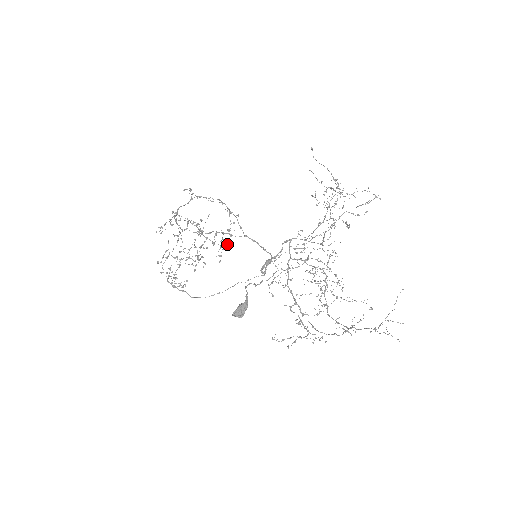
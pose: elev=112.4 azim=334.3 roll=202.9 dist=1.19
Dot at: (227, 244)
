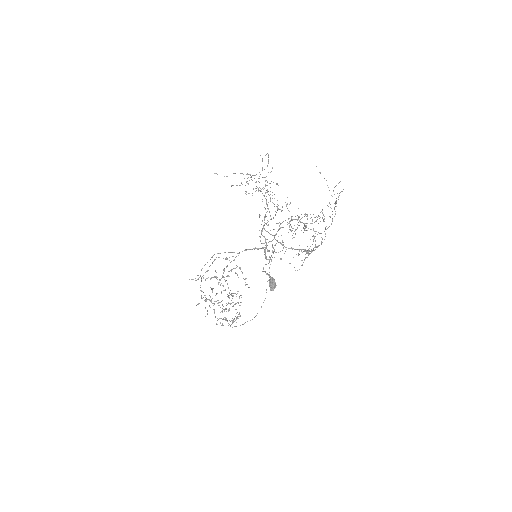
Dot at: occluded
